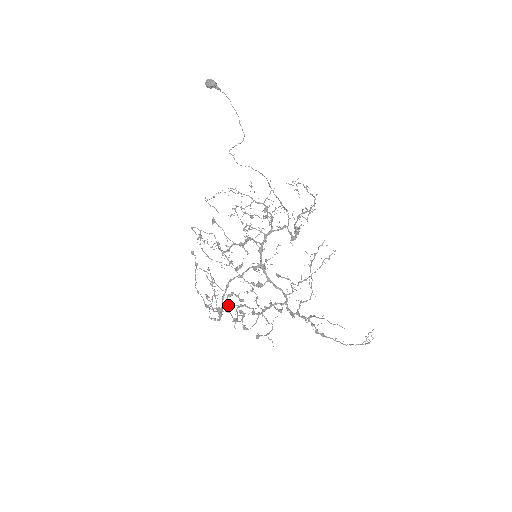
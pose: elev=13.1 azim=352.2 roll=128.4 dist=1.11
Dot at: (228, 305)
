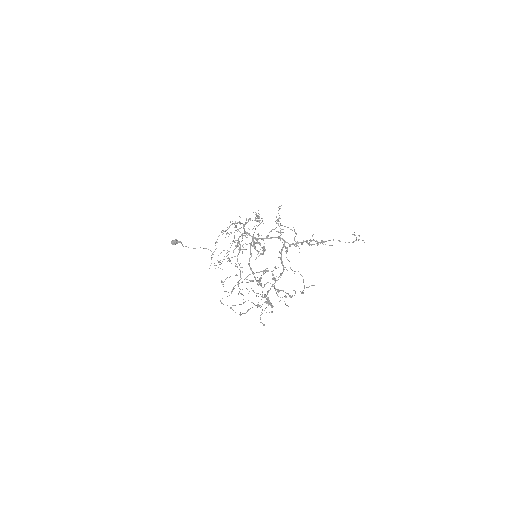
Dot at: (267, 291)
